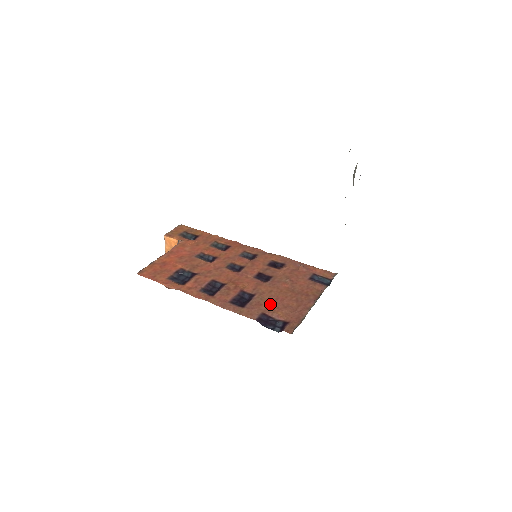
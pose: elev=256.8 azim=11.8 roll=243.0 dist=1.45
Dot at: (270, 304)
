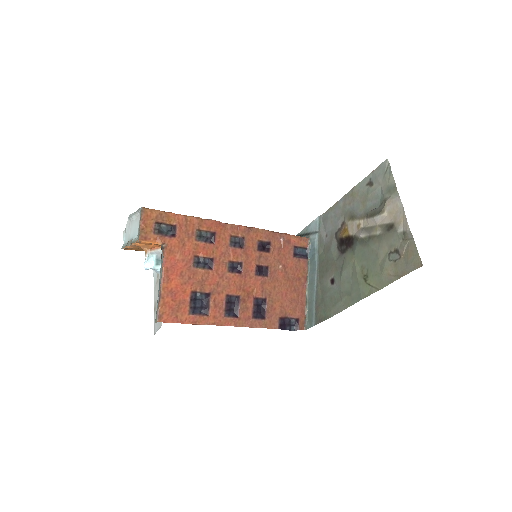
Dot at: (280, 305)
